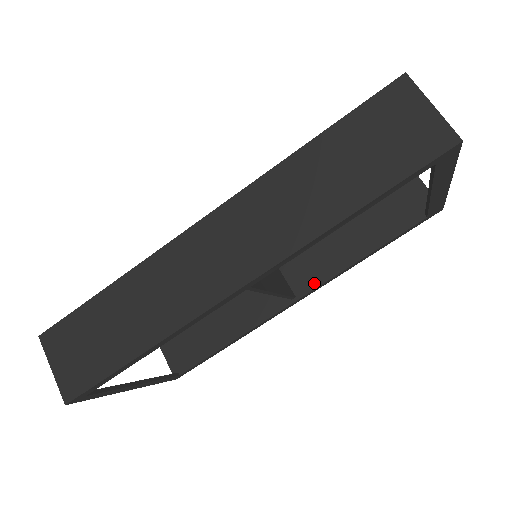
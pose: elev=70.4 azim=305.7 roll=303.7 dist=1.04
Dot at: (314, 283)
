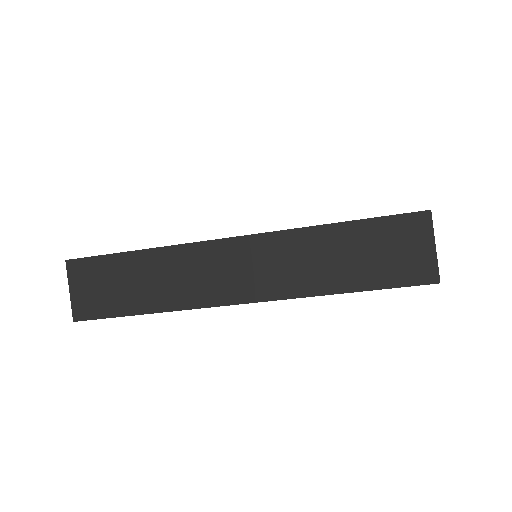
Dot at: occluded
